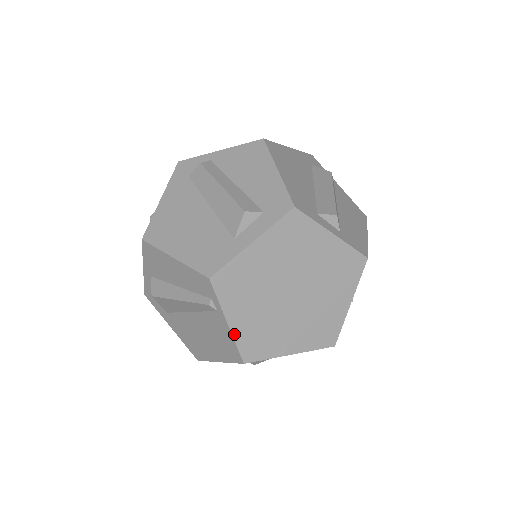
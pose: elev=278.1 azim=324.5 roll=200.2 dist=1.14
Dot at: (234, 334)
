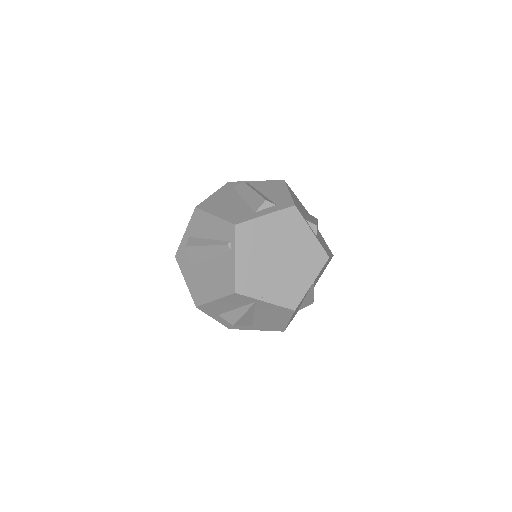
Dot at: (236, 268)
